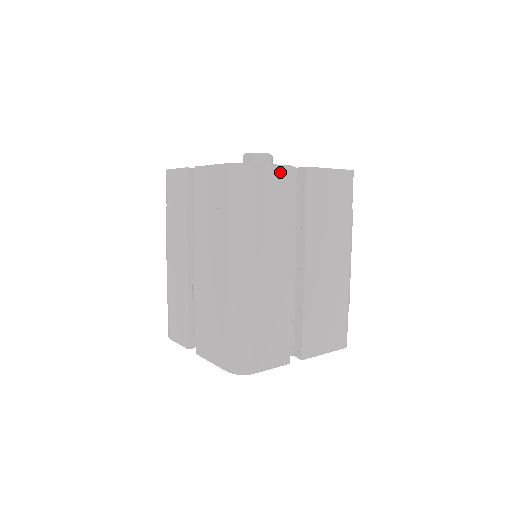
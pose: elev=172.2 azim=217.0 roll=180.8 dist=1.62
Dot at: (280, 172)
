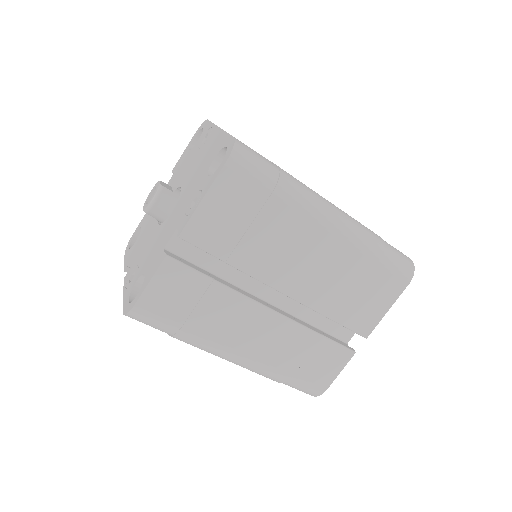
Dot at: (162, 279)
